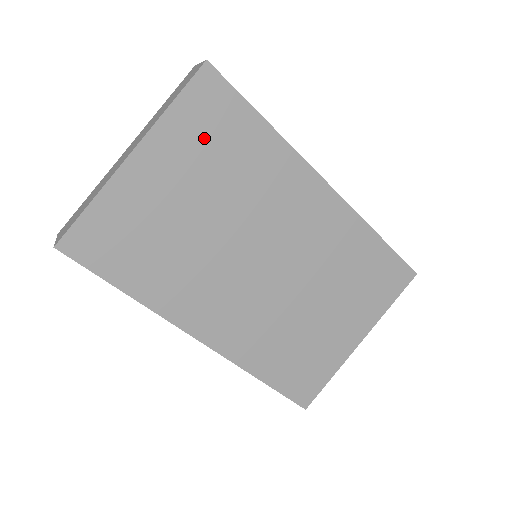
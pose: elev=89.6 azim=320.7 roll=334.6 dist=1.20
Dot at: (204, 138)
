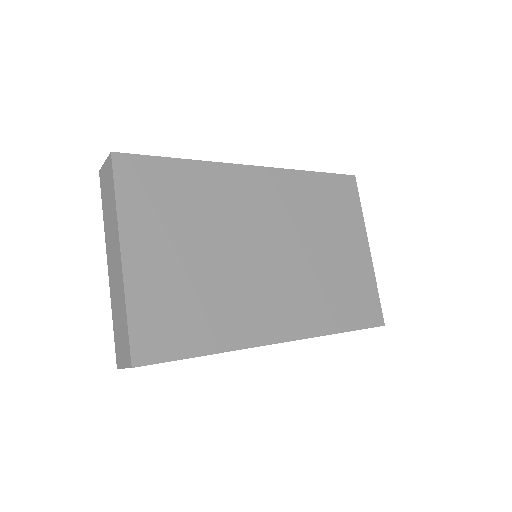
Dot at: (156, 203)
